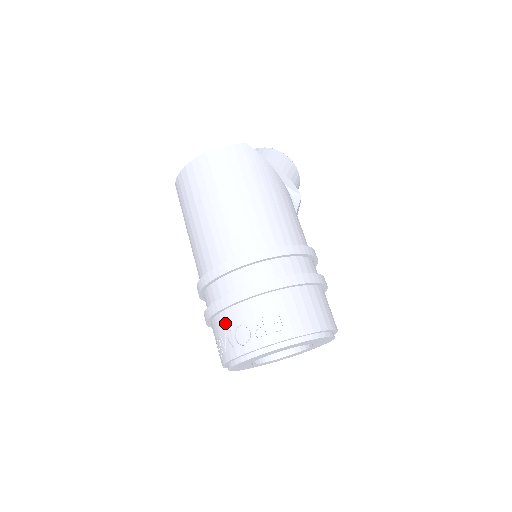
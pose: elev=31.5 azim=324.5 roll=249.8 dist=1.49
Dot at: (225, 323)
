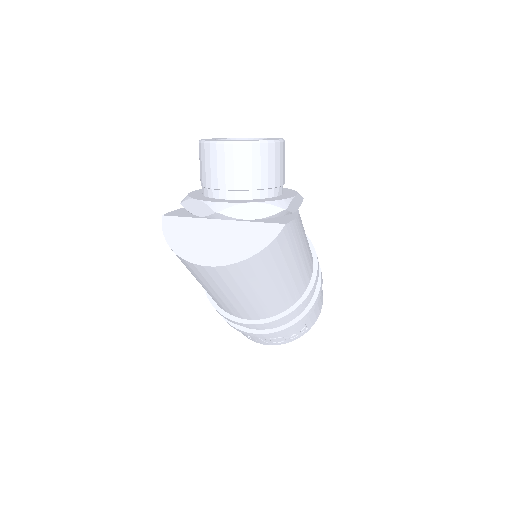
Dot at: occluded
